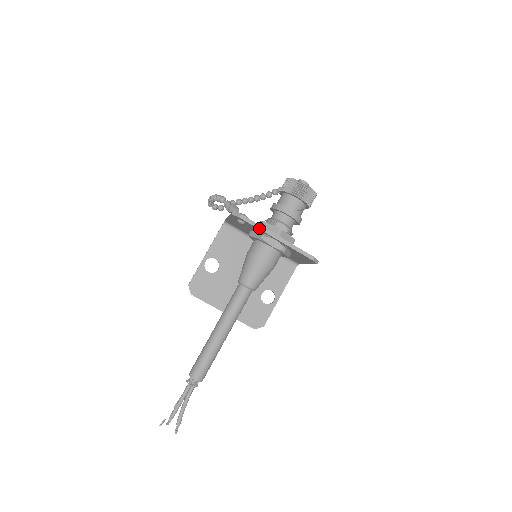
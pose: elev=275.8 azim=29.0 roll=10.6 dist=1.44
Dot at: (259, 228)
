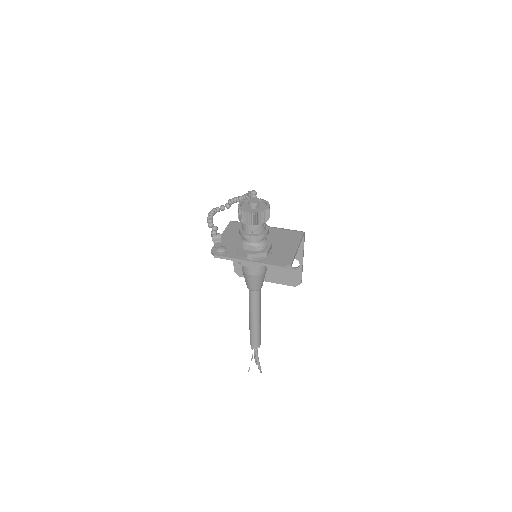
Dot at: (231, 260)
